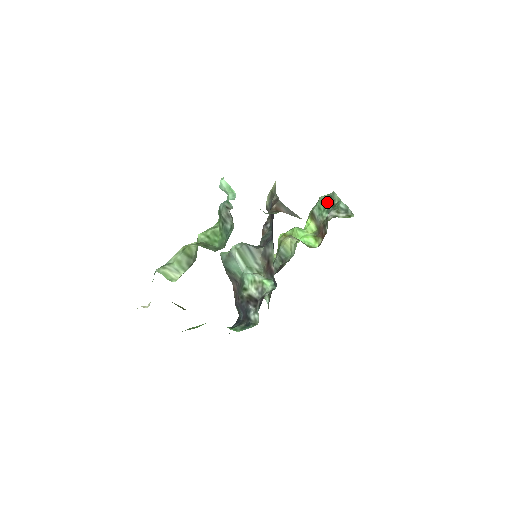
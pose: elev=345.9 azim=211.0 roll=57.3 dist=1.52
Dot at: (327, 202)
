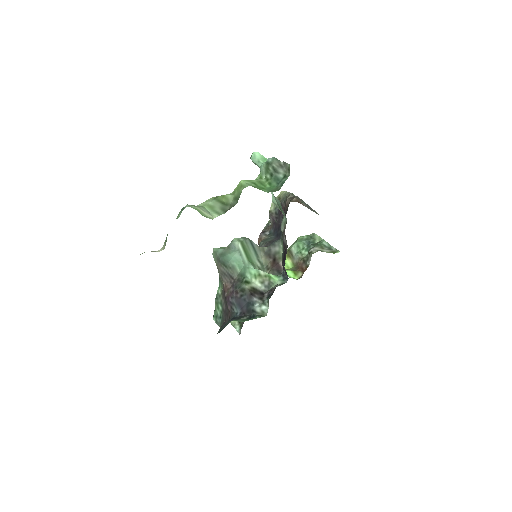
Dot at: (307, 241)
